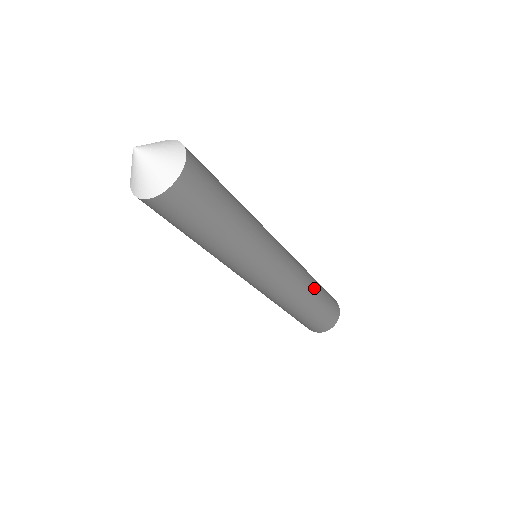
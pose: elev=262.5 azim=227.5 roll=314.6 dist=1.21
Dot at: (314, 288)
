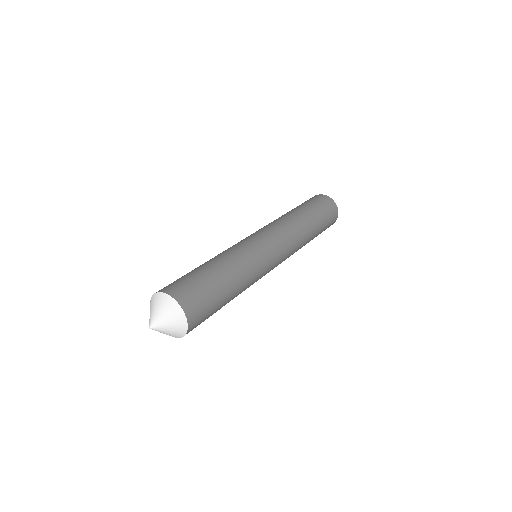
Dot at: (308, 226)
